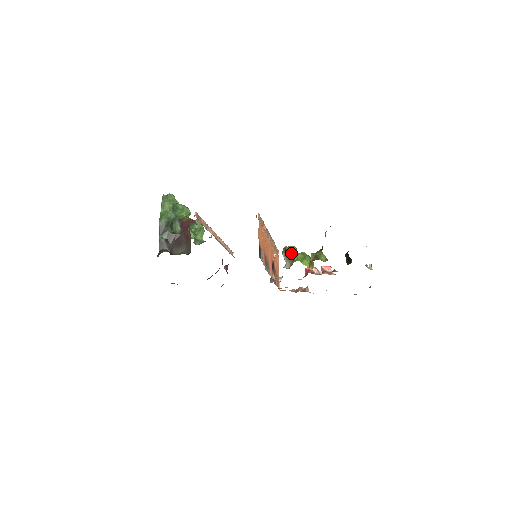
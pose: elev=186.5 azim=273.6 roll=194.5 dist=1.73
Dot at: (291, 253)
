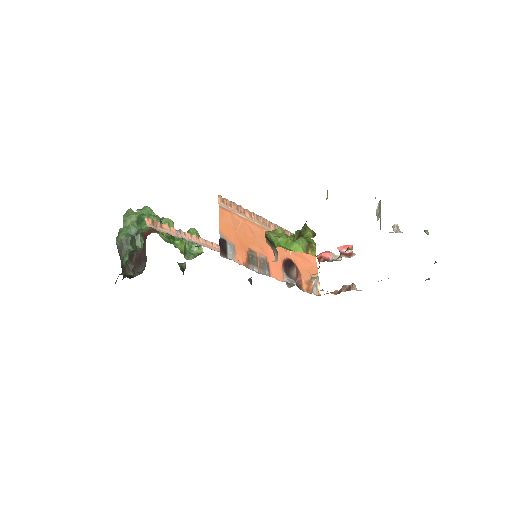
Dot at: (269, 238)
